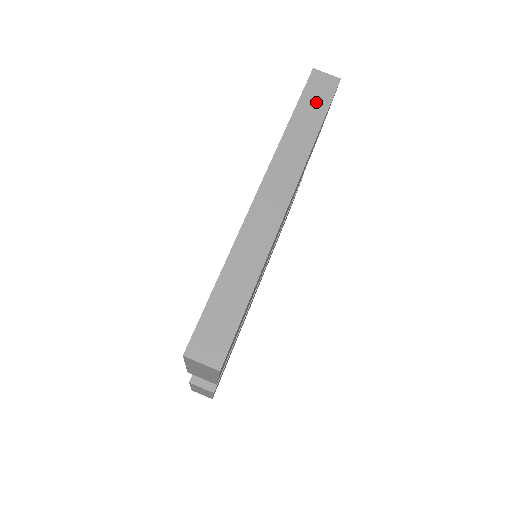
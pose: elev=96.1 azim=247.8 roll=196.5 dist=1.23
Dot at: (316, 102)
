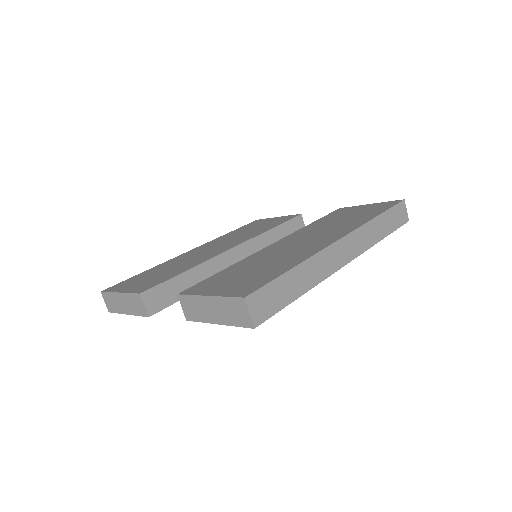
Dot at: (393, 220)
